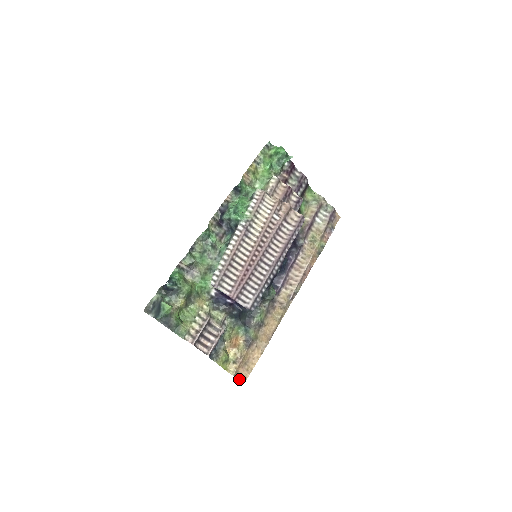
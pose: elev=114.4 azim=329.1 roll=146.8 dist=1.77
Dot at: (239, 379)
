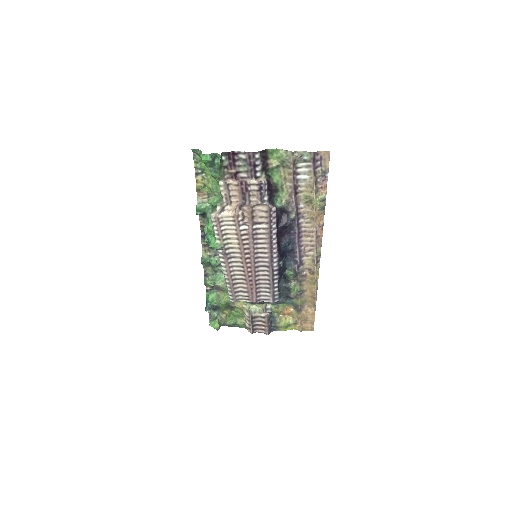
Dot at: (308, 330)
